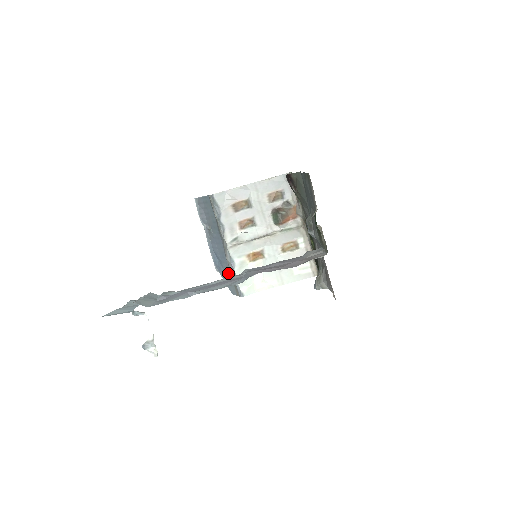
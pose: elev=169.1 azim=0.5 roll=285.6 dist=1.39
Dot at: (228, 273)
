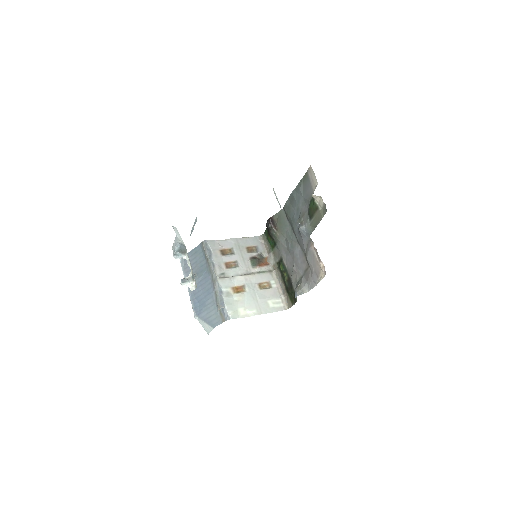
Dot at: (213, 306)
